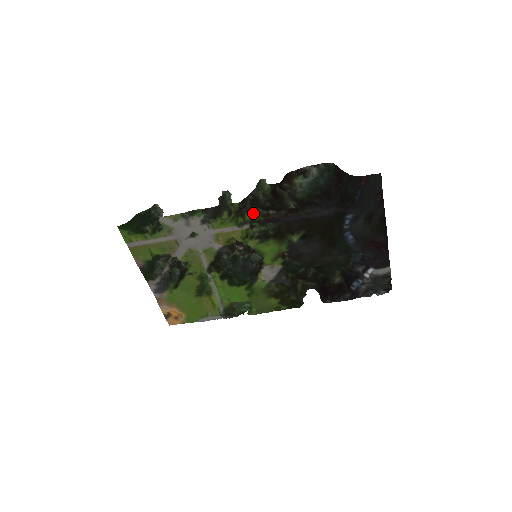
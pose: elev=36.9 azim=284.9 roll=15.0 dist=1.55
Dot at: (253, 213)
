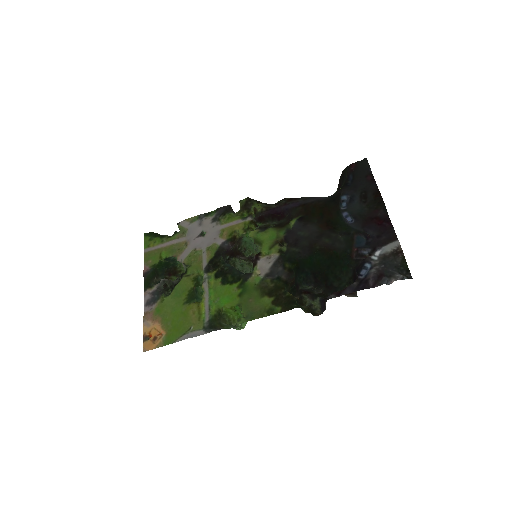
Dot at: (257, 205)
